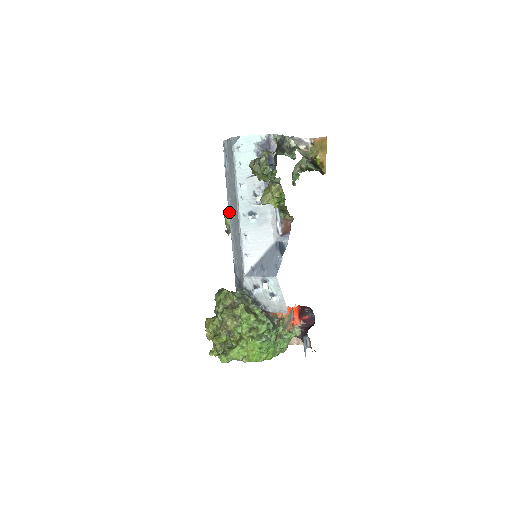
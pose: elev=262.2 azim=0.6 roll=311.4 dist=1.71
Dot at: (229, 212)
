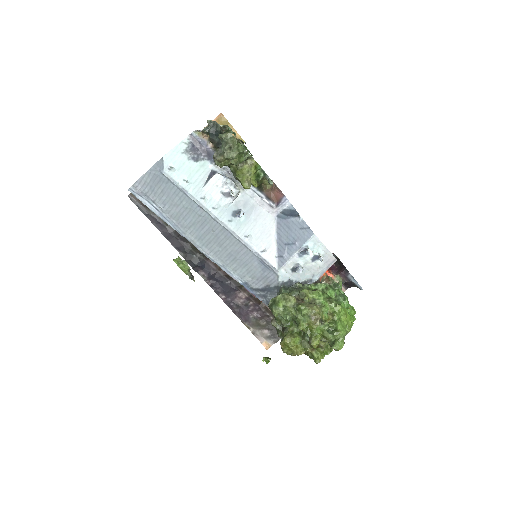
Dot at: (196, 245)
